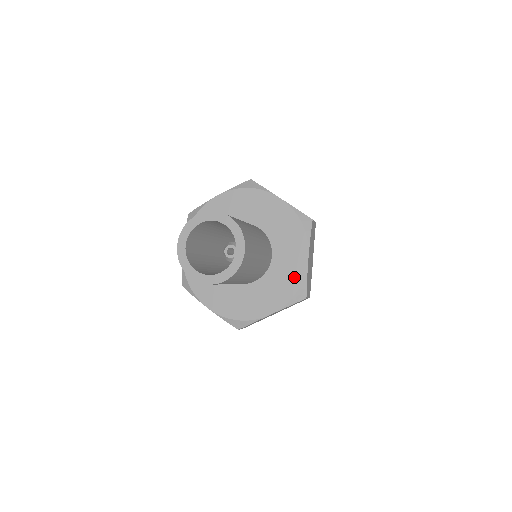
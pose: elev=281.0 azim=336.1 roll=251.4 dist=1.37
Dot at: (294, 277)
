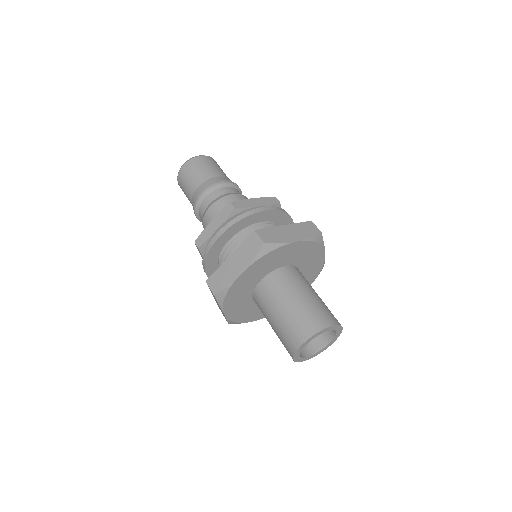
Dot at: occluded
